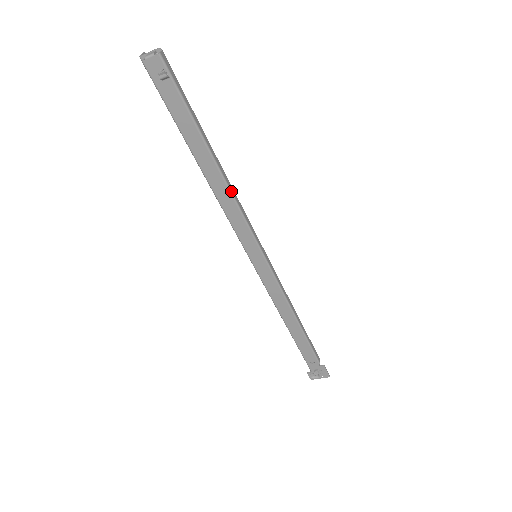
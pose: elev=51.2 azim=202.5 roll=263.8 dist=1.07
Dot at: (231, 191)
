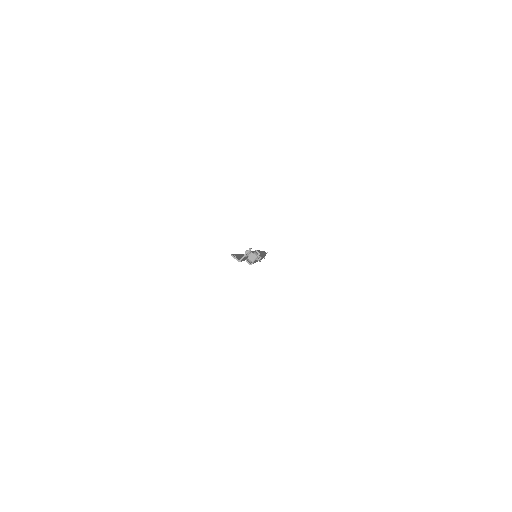
Dot at: occluded
